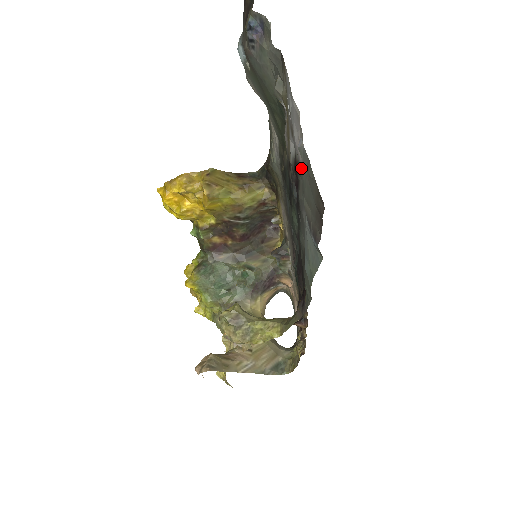
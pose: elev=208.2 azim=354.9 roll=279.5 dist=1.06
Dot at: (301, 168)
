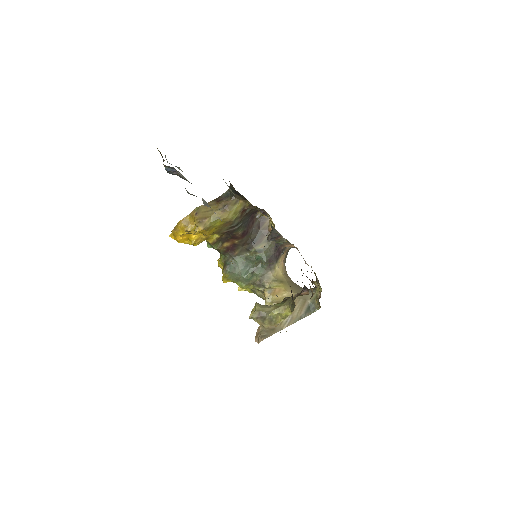
Dot at: occluded
